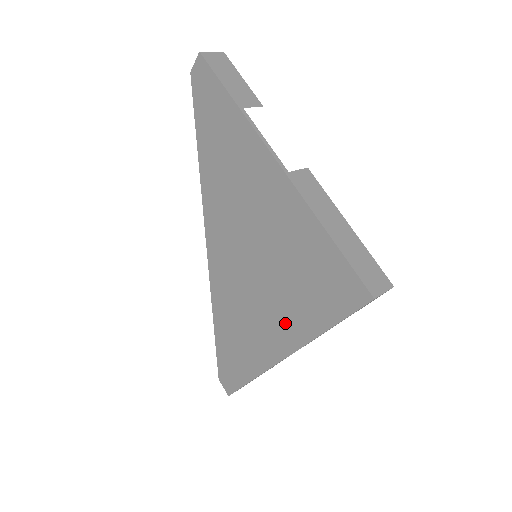
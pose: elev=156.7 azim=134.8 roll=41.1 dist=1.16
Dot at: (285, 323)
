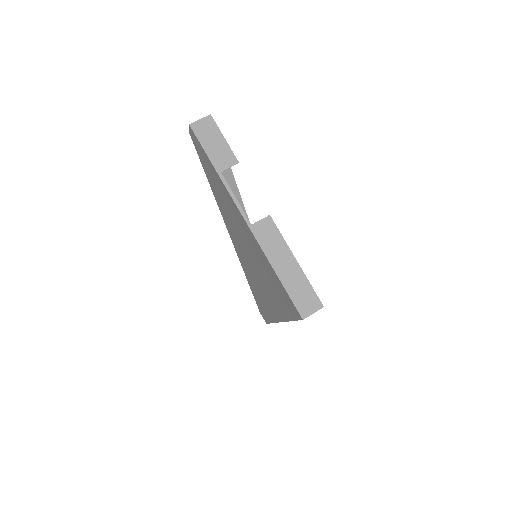
Dot at: (275, 304)
